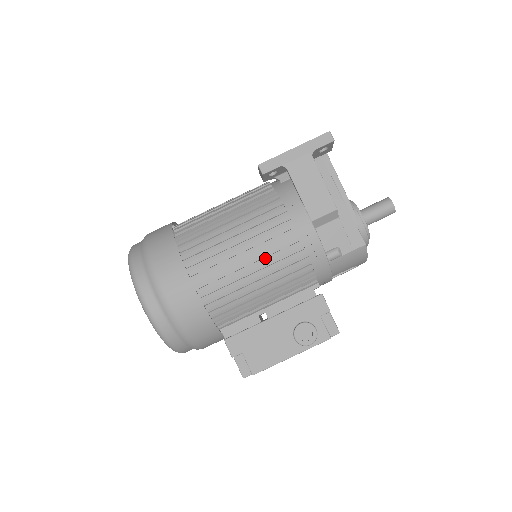
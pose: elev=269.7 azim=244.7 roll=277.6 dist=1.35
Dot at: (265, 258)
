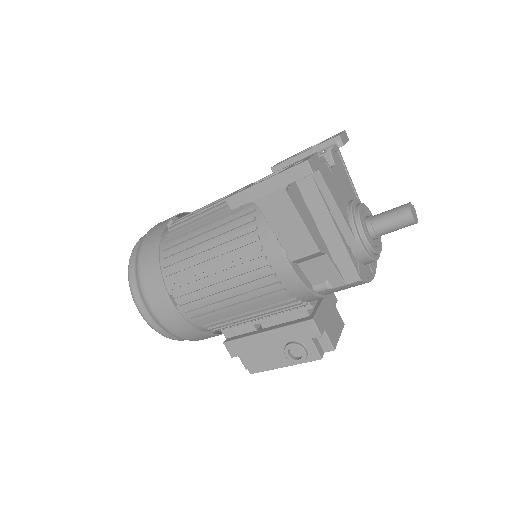
Dot at: (243, 294)
